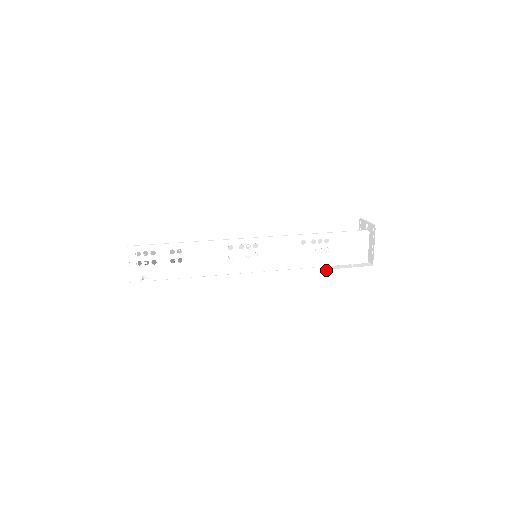
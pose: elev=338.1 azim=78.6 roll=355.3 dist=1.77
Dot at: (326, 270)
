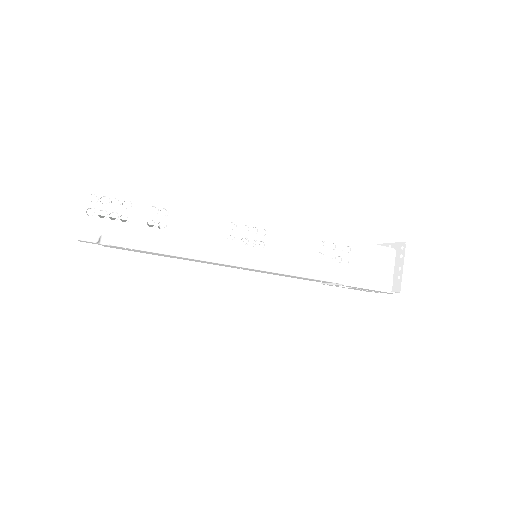
Dot at: (346, 285)
